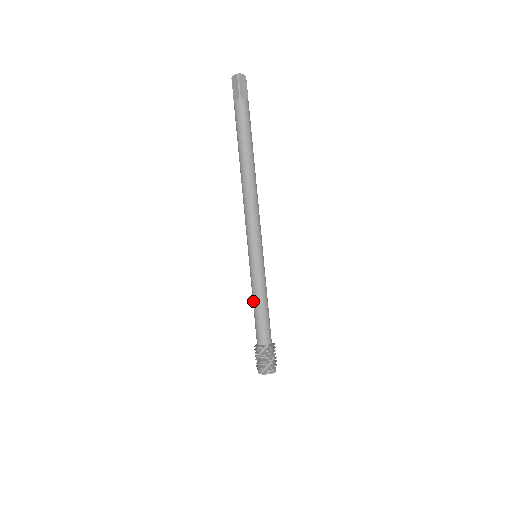
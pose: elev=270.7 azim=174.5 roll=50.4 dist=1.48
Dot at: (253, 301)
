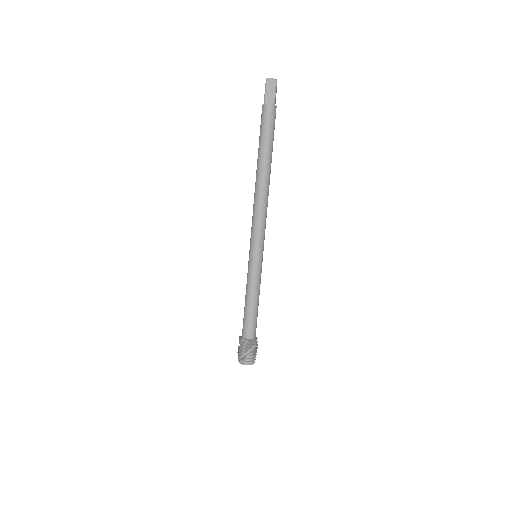
Dot at: occluded
